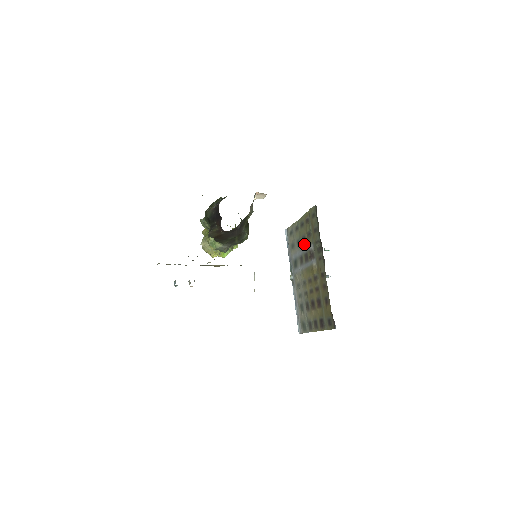
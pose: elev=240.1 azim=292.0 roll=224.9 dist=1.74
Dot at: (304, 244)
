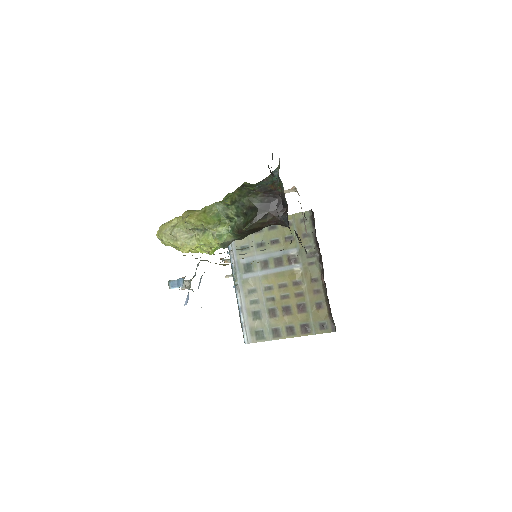
Dot at: (275, 248)
